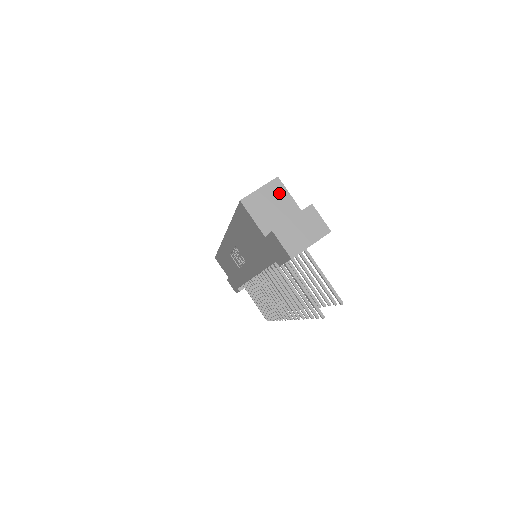
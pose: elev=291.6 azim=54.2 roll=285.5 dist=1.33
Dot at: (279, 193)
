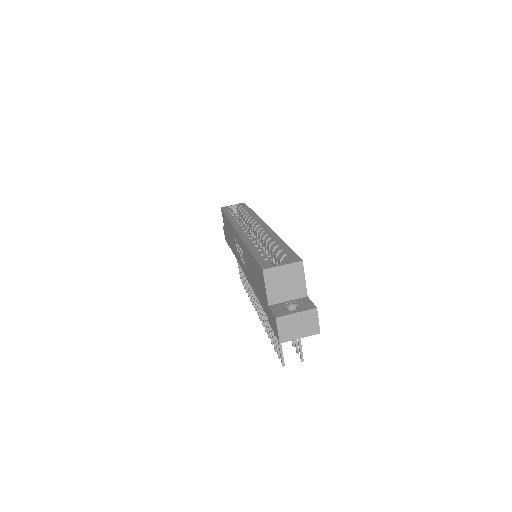
Dot at: (297, 274)
